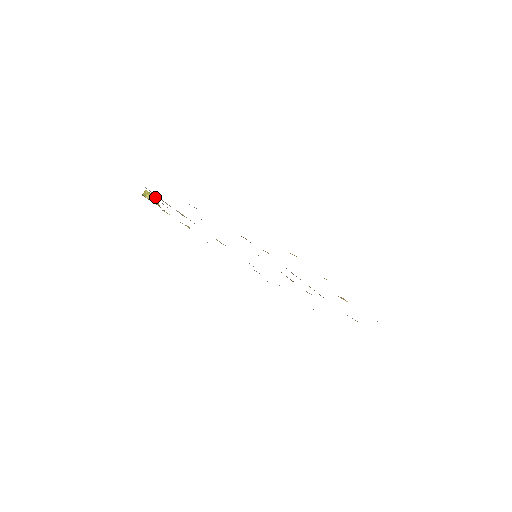
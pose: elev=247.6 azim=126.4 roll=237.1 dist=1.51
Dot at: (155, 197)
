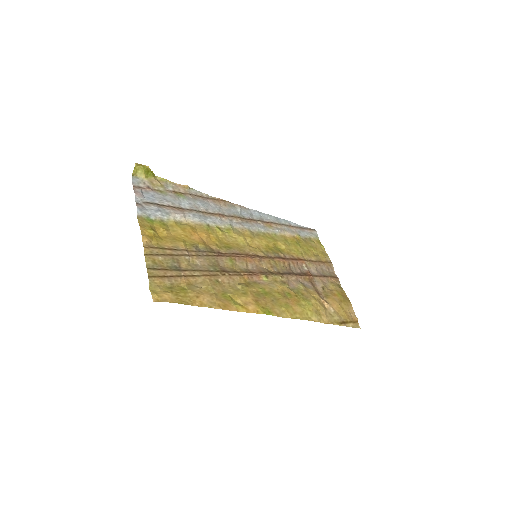
Dot at: (147, 168)
